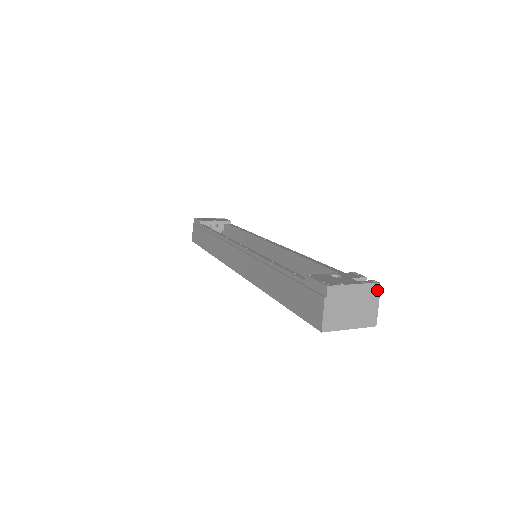
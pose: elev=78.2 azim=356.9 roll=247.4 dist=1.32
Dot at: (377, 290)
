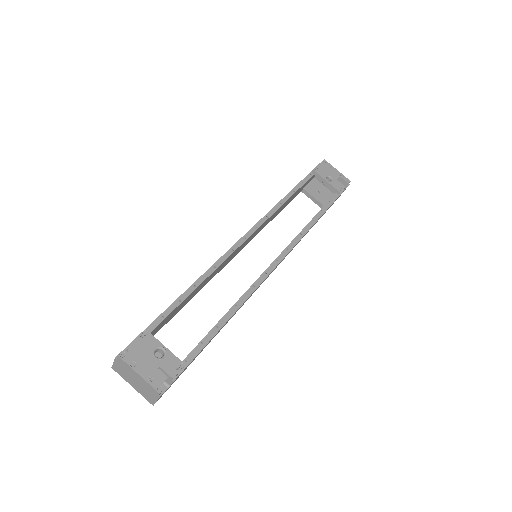
Dot at: (157, 394)
